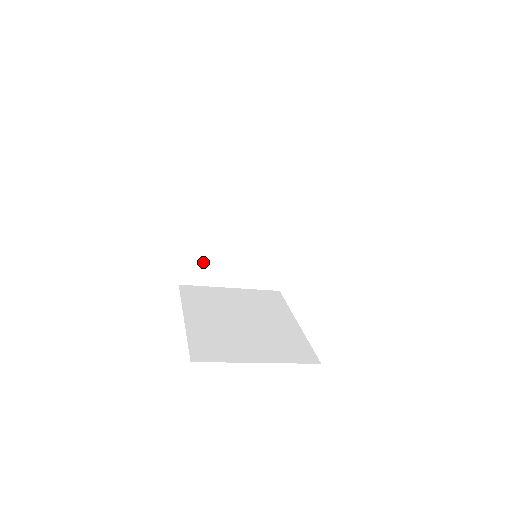
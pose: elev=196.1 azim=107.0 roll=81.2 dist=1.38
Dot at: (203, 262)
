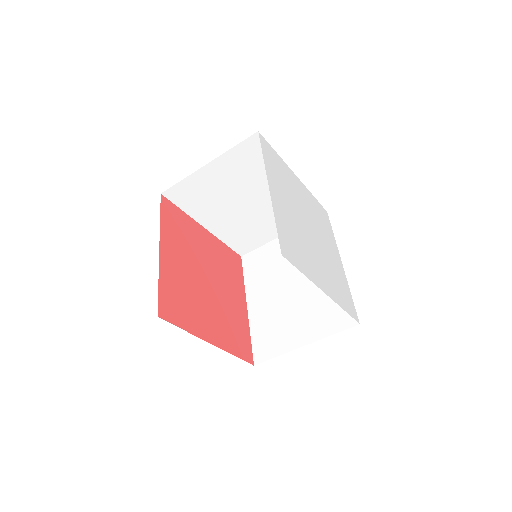
Dot at: (269, 332)
